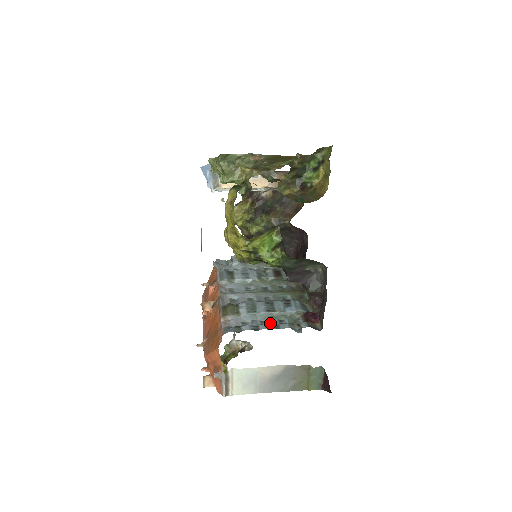
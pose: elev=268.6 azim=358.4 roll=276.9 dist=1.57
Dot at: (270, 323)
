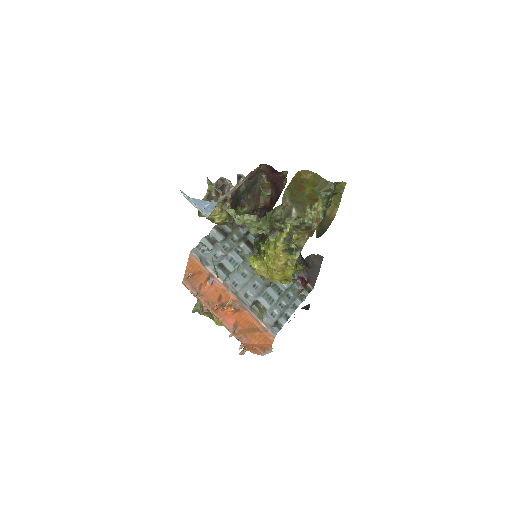
Dot at: (286, 303)
